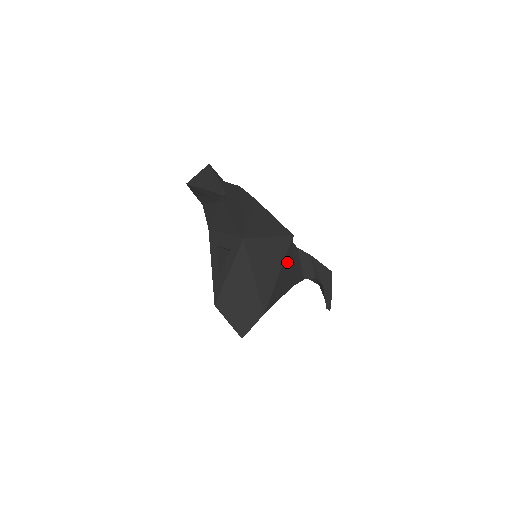
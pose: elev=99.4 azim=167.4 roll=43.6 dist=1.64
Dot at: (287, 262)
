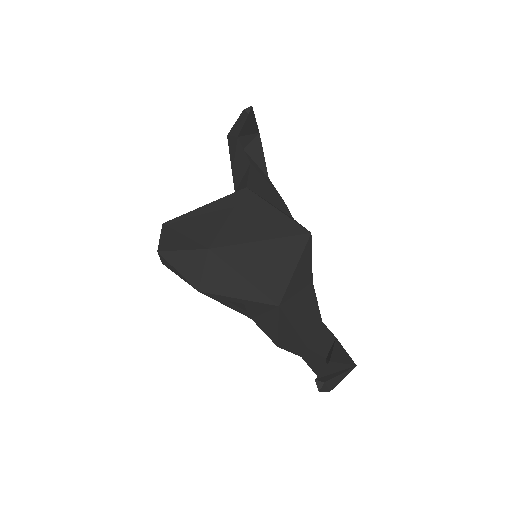
Dot at: (285, 251)
